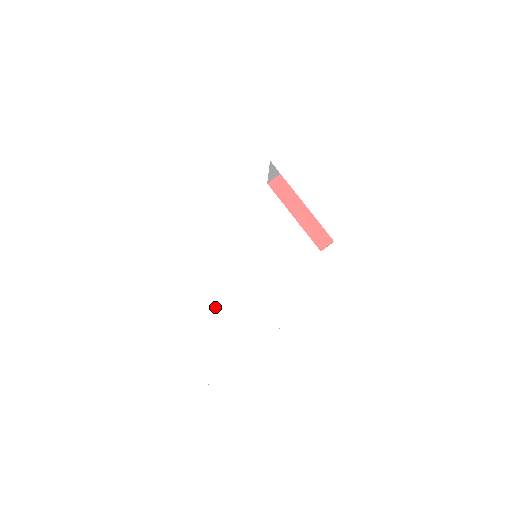
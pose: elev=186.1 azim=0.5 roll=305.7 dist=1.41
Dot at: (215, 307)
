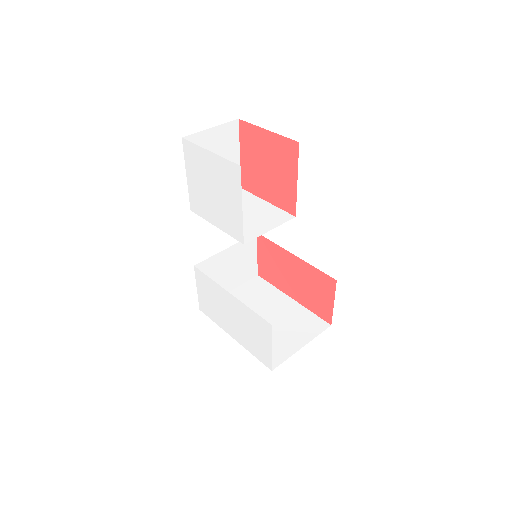
Dot at: (237, 318)
